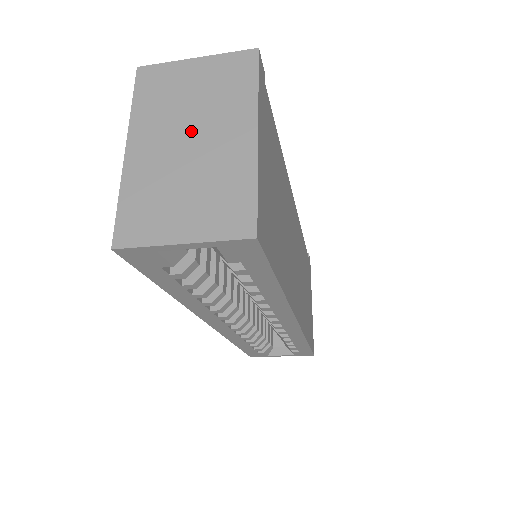
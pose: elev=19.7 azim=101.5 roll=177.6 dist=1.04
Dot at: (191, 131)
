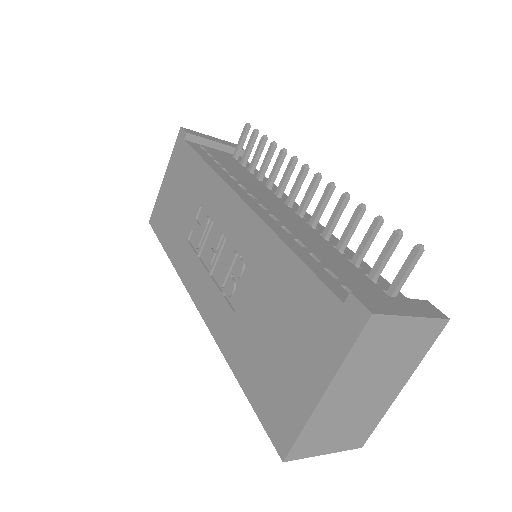
Dot at: (372, 383)
